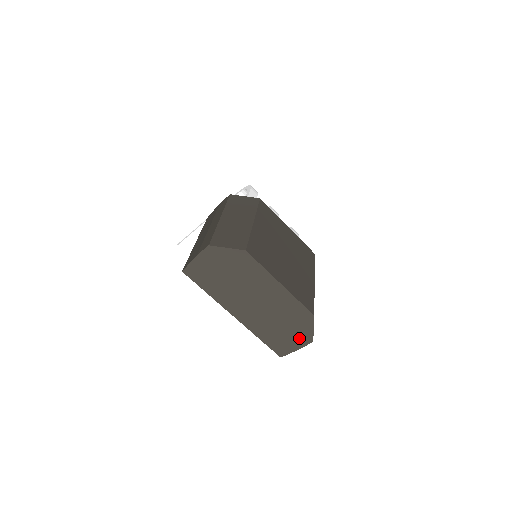
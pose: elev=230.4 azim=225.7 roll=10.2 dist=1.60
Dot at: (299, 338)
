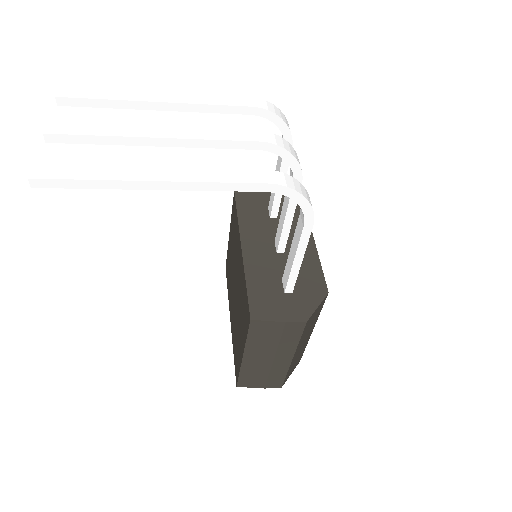
Dot at: occluded
